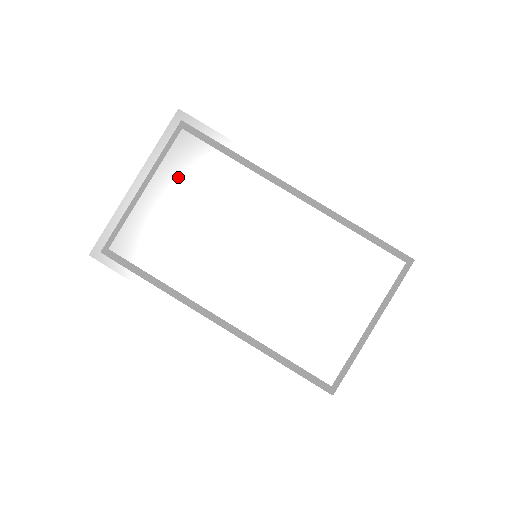
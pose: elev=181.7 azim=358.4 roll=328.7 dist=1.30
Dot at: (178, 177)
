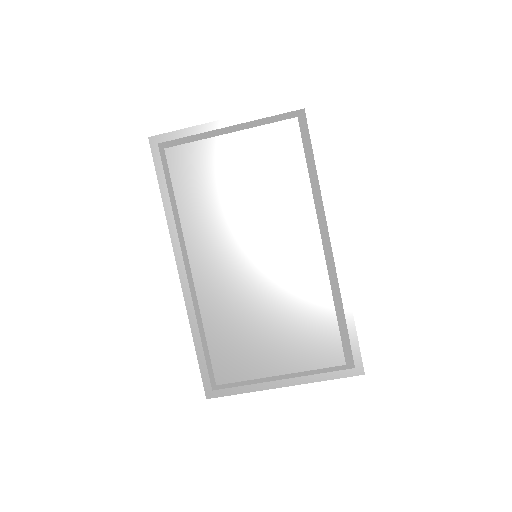
Dot at: (259, 149)
